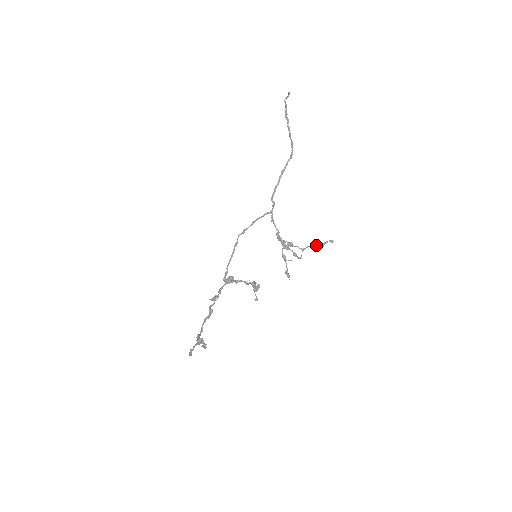
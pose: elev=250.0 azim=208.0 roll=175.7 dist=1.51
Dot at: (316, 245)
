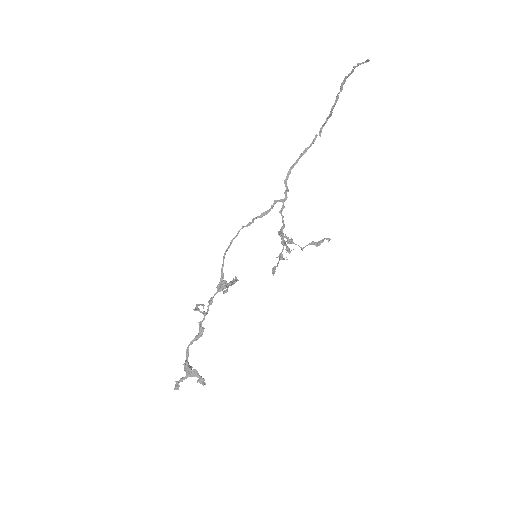
Dot at: (315, 243)
